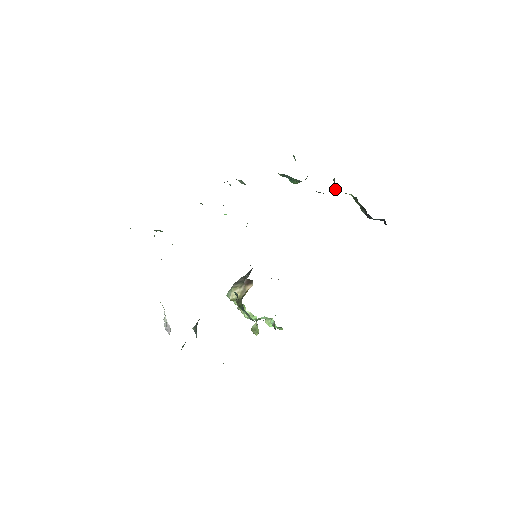
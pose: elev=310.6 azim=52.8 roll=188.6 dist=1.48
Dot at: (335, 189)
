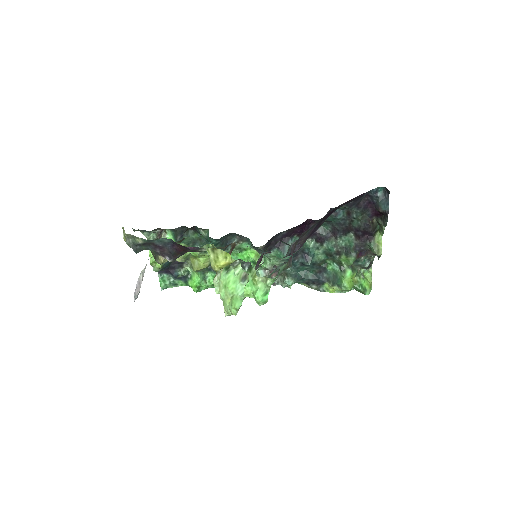
Dot at: (373, 252)
